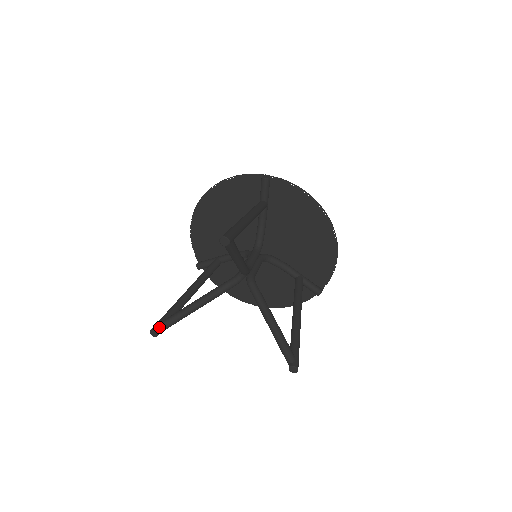
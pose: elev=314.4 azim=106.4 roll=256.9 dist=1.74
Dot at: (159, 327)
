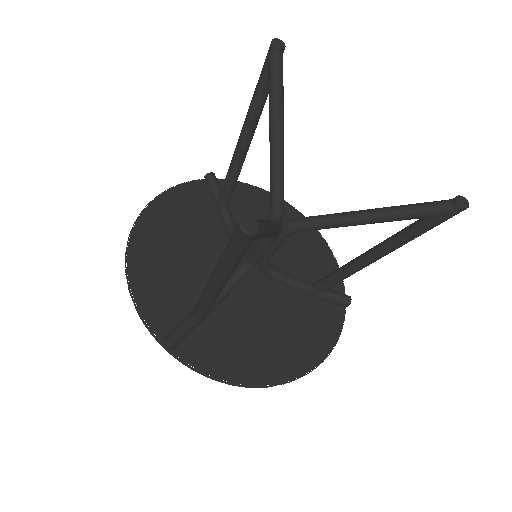
Dot at: occluded
